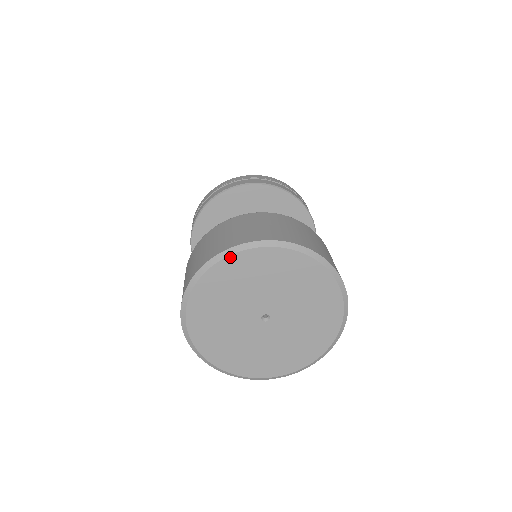
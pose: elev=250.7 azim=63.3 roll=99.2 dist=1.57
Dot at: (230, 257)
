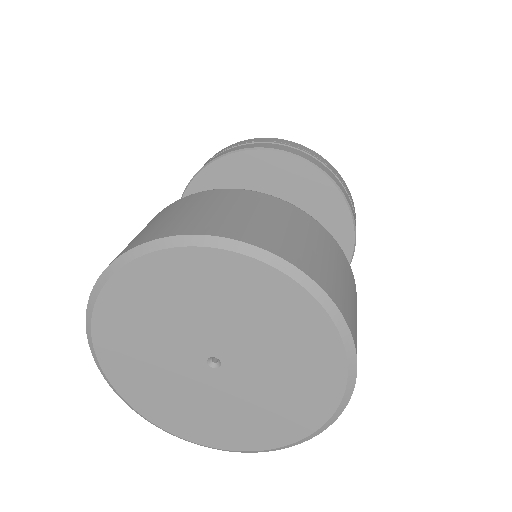
Dot at: (238, 256)
